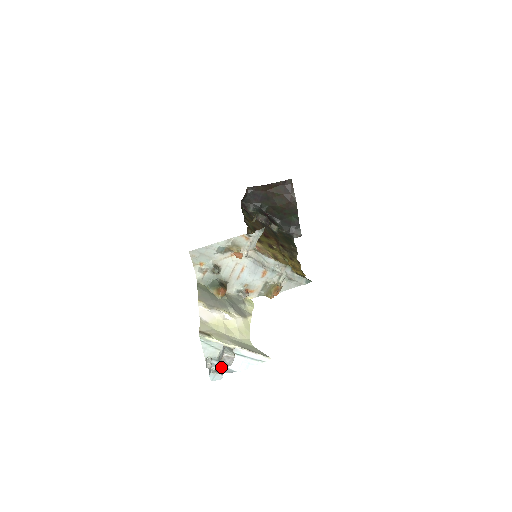
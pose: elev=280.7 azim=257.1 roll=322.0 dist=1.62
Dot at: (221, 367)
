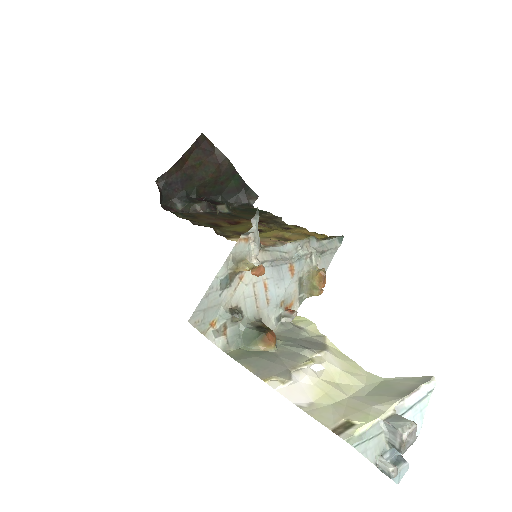
Dot at: (395, 452)
